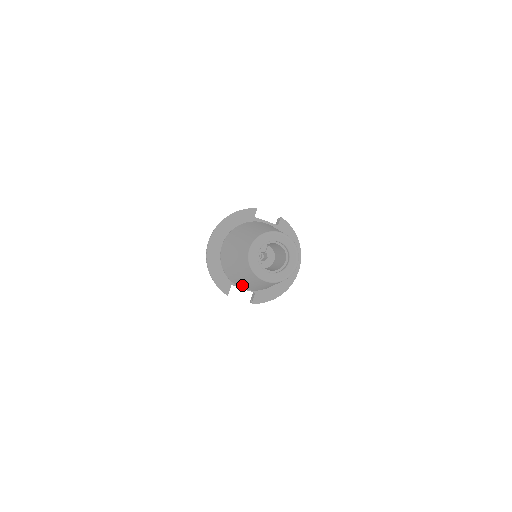
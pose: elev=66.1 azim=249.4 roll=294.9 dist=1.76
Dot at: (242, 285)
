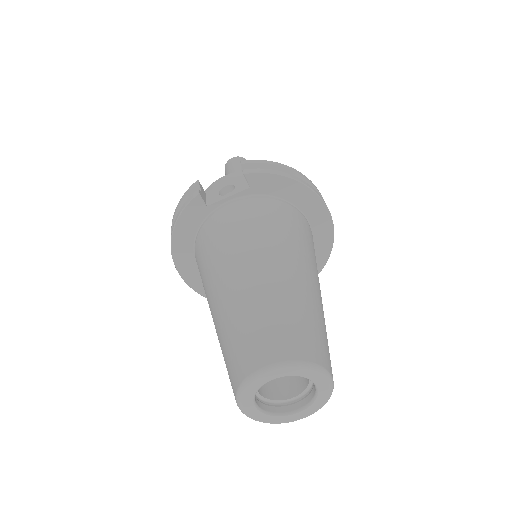
Dot at: occluded
